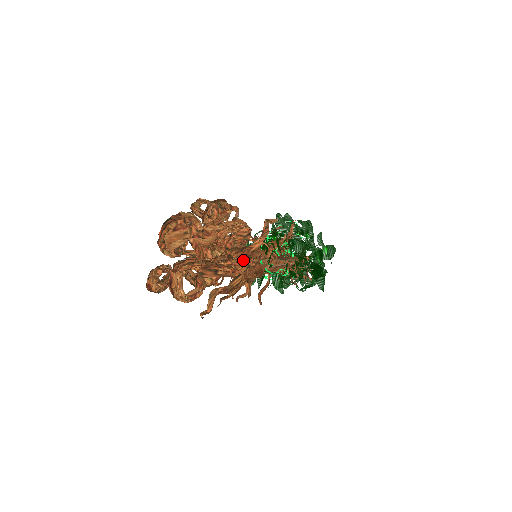
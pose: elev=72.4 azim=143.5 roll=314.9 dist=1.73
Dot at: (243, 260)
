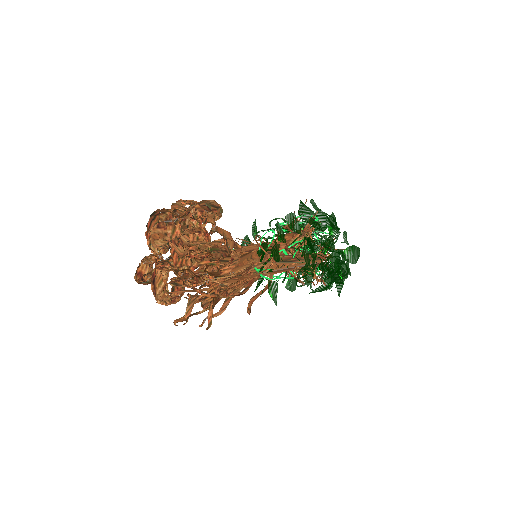
Dot at: (212, 282)
